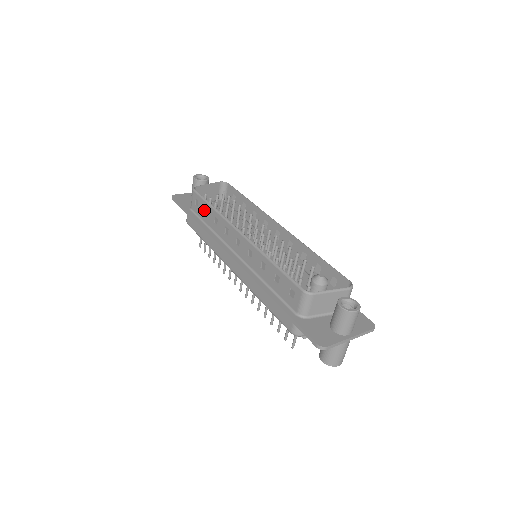
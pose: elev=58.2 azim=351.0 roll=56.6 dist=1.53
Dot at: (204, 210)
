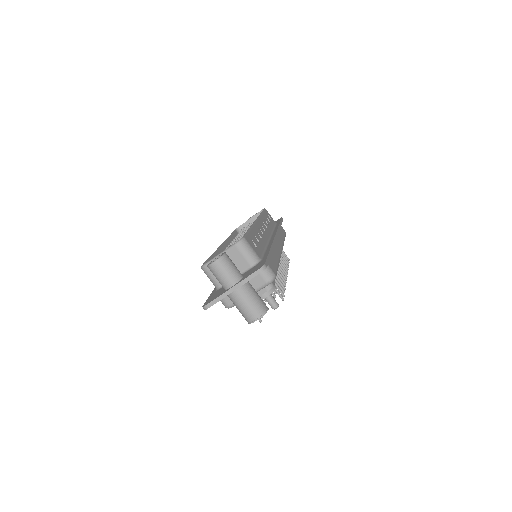
Dot at: occluded
